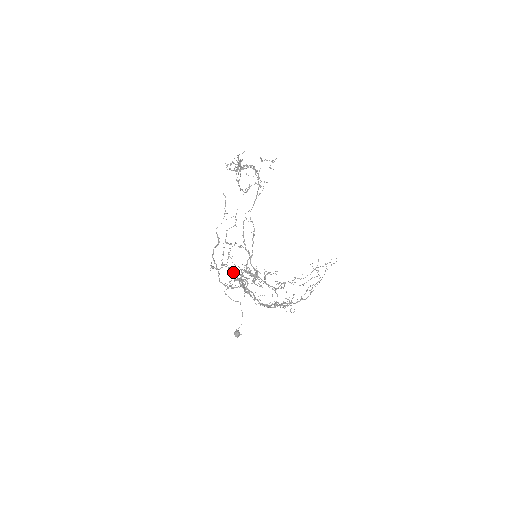
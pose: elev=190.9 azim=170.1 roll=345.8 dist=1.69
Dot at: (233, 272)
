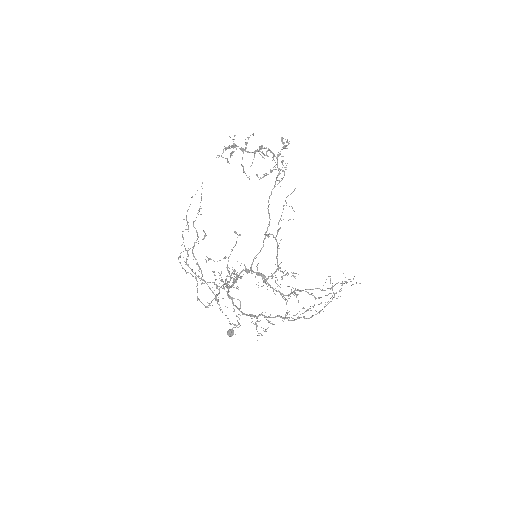
Dot at: occluded
